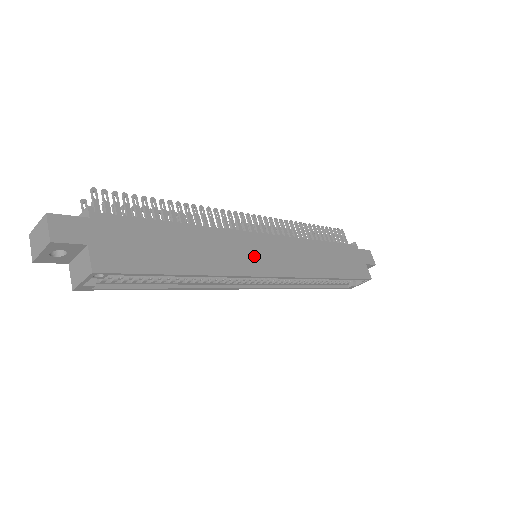
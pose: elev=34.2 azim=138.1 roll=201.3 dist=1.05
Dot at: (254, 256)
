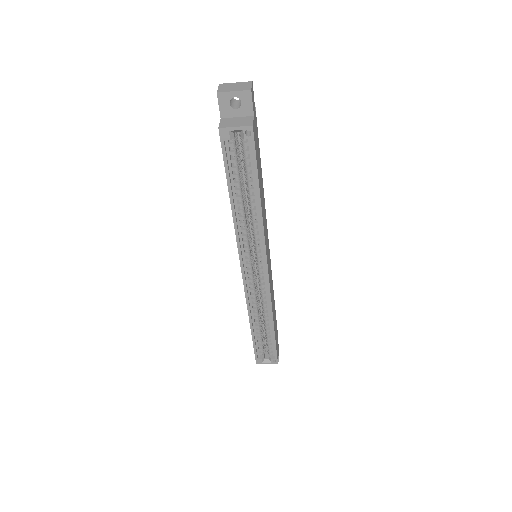
Dot at: (267, 247)
